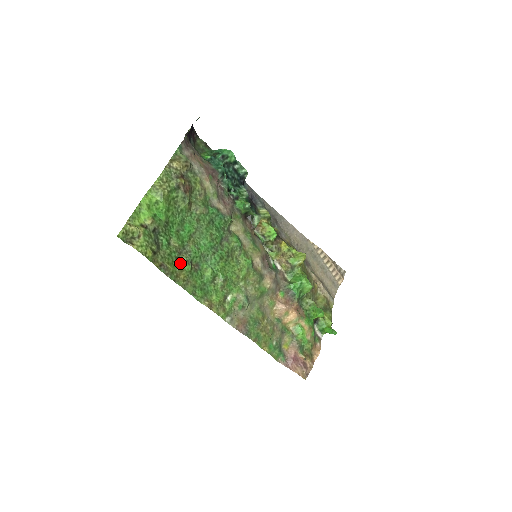
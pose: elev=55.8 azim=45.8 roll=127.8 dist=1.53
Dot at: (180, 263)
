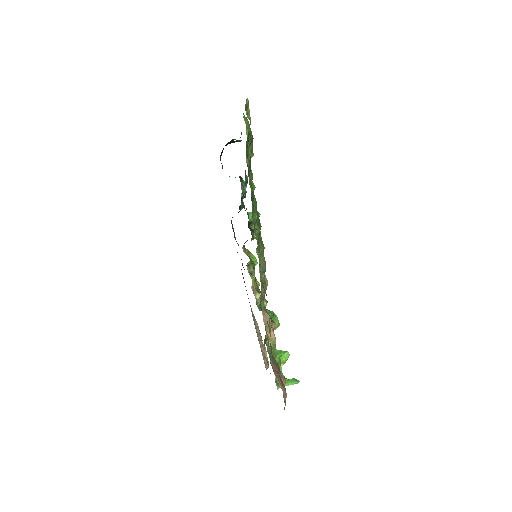
Dot at: occluded
